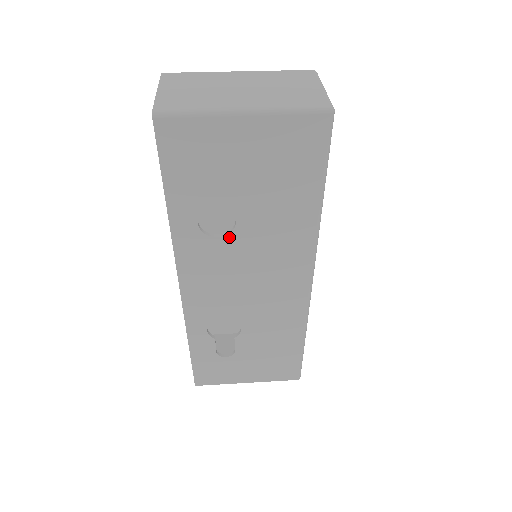
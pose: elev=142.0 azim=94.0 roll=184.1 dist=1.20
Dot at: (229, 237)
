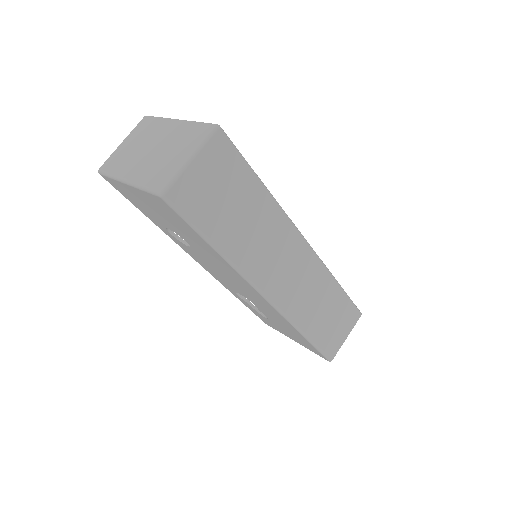
Dot at: (192, 248)
